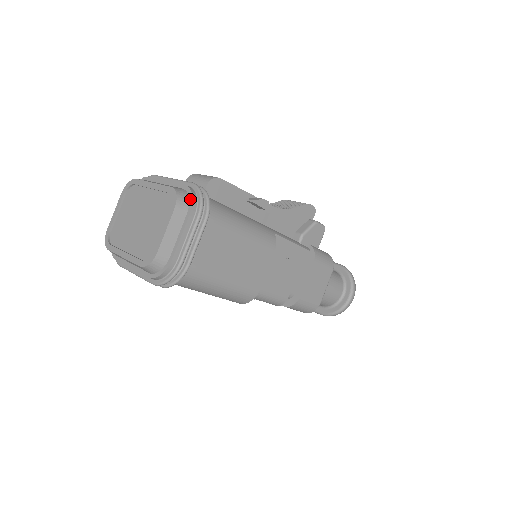
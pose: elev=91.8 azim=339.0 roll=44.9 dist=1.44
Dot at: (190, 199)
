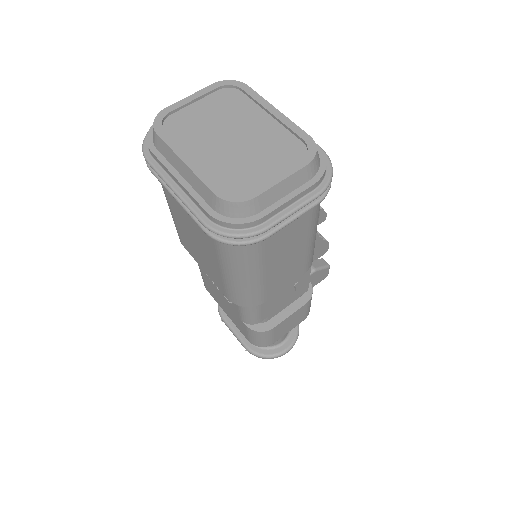
Dot at: (322, 167)
